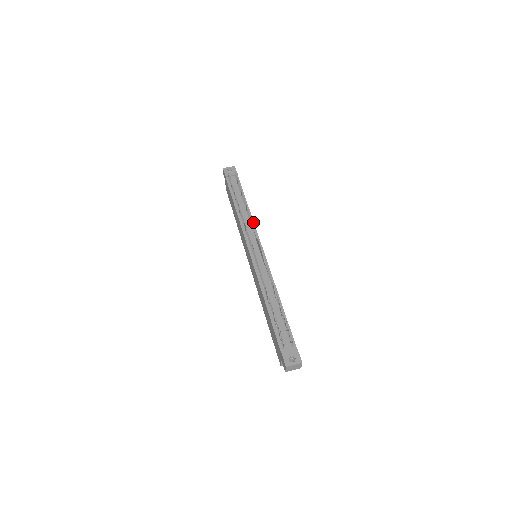
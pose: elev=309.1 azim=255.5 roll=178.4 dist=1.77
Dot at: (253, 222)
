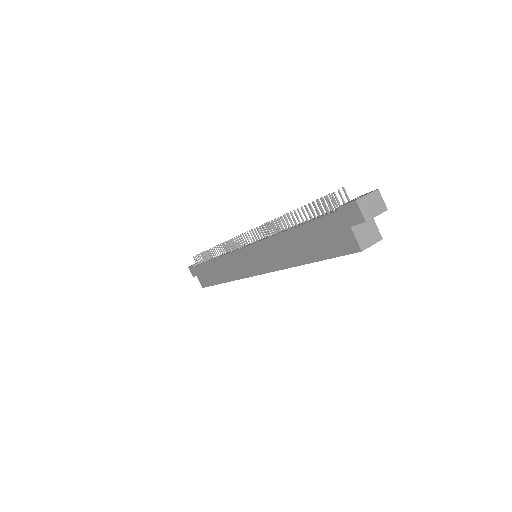
Dot at: occluded
